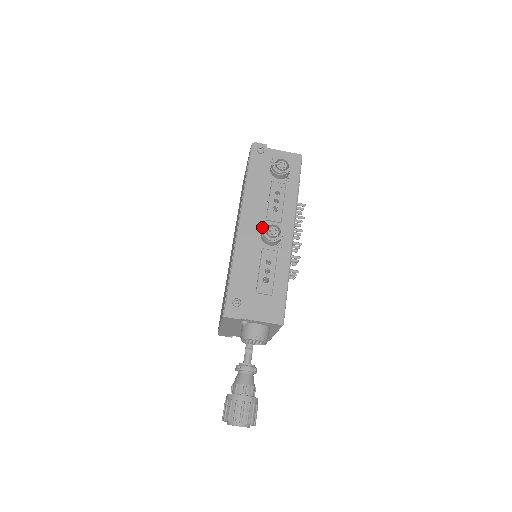
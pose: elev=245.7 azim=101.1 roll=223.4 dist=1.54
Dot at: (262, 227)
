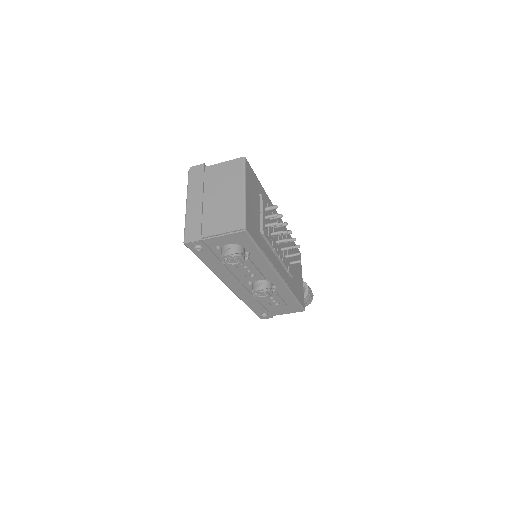
Dot at: (250, 283)
